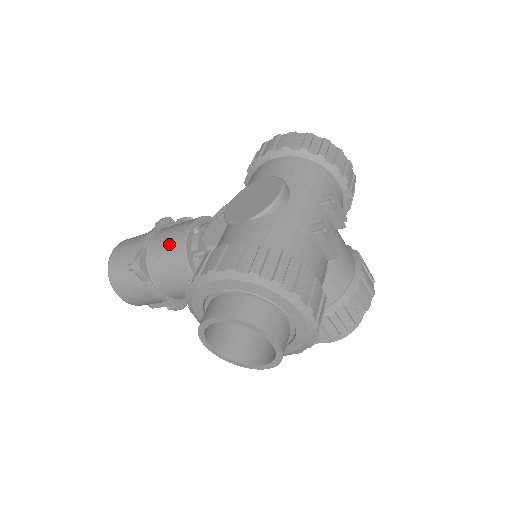
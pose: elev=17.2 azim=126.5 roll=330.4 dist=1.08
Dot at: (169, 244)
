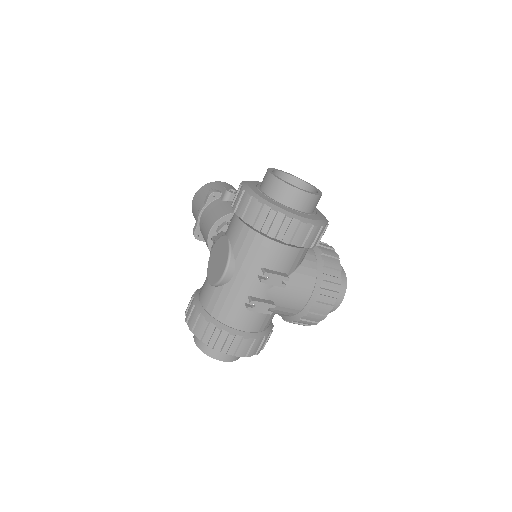
Dot at: (204, 235)
